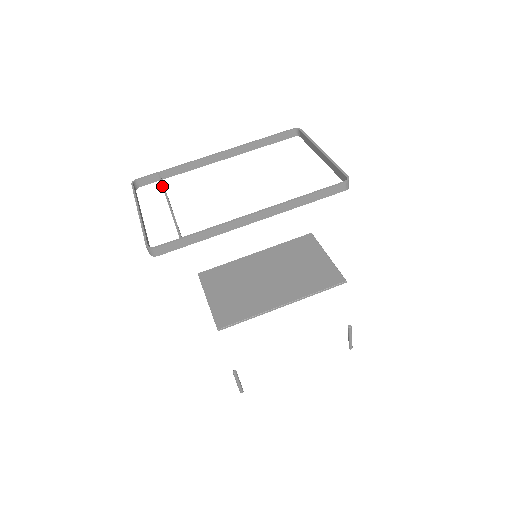
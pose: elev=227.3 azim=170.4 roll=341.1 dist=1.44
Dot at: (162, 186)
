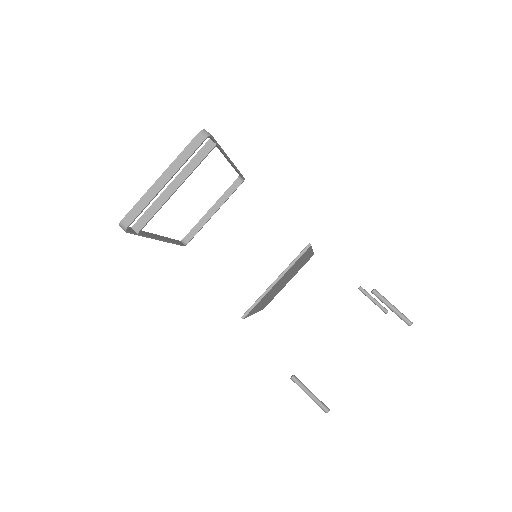
Dot at: (150, 206)
